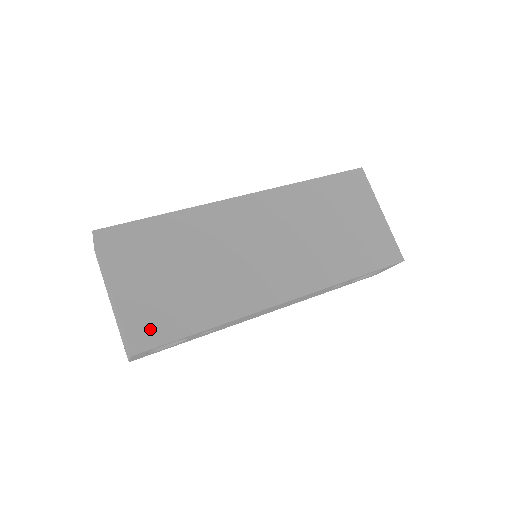
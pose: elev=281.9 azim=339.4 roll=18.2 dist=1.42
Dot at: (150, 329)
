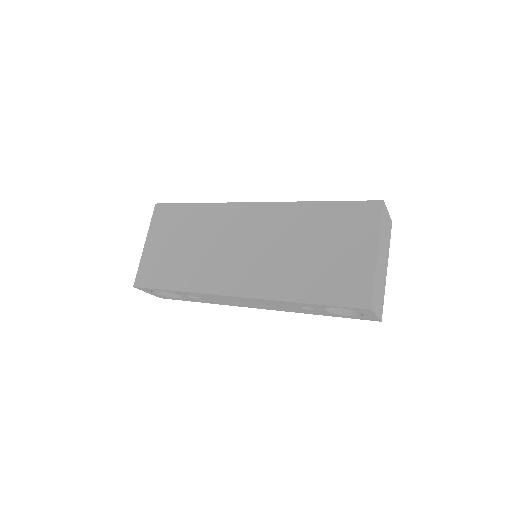
Dot at: (150, 275)
